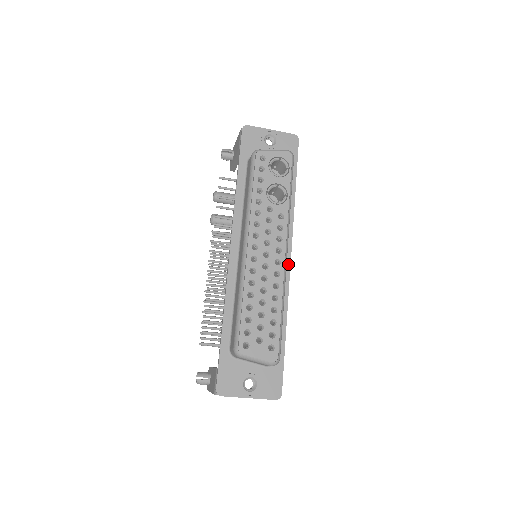
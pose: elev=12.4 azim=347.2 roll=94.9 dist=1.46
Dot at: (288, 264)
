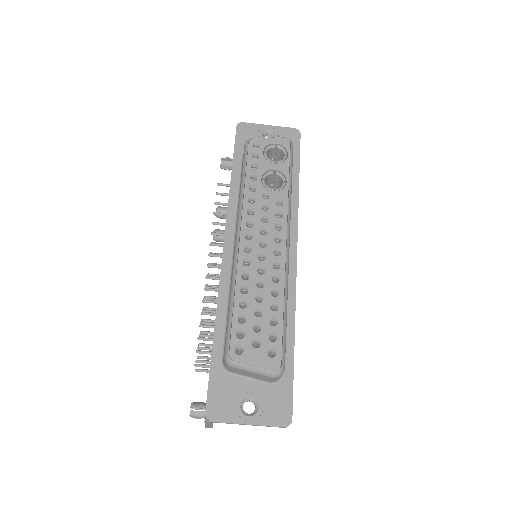
Dot at: (294, 261)
